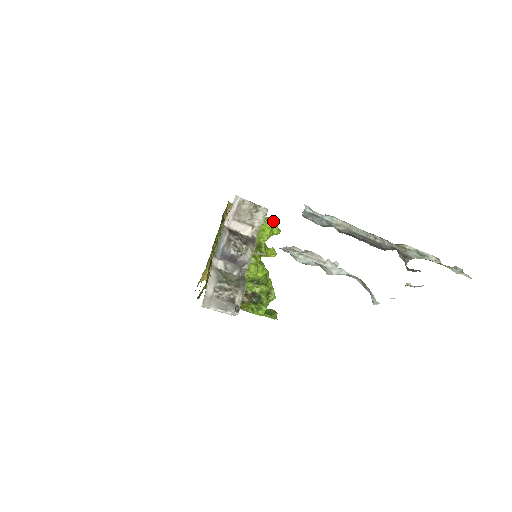
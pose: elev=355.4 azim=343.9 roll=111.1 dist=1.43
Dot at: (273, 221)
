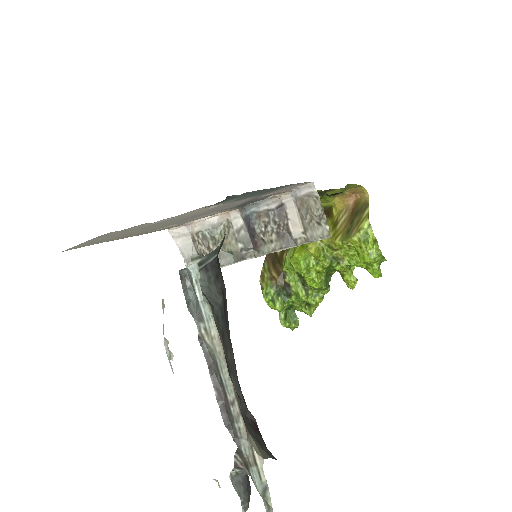
Dot at: (383, 259)
